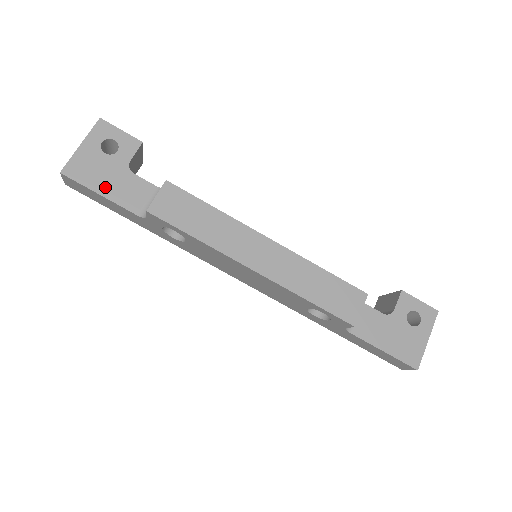
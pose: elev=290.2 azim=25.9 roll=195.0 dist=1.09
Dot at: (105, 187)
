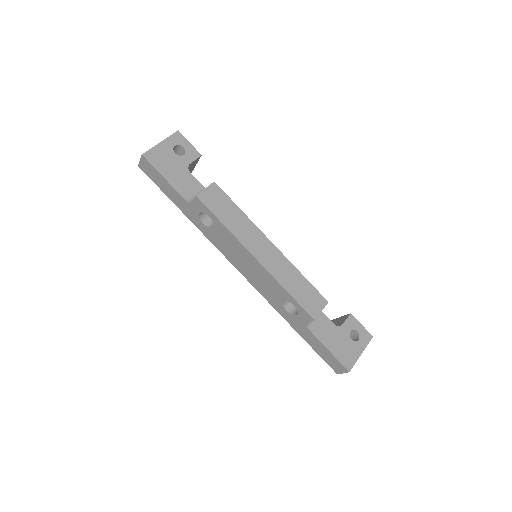
Dot at: (169, 174)
